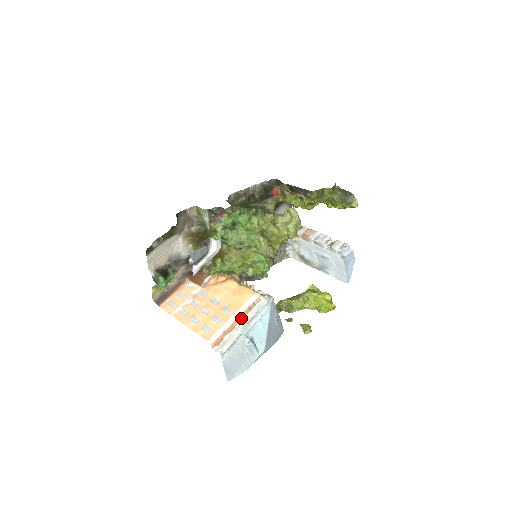
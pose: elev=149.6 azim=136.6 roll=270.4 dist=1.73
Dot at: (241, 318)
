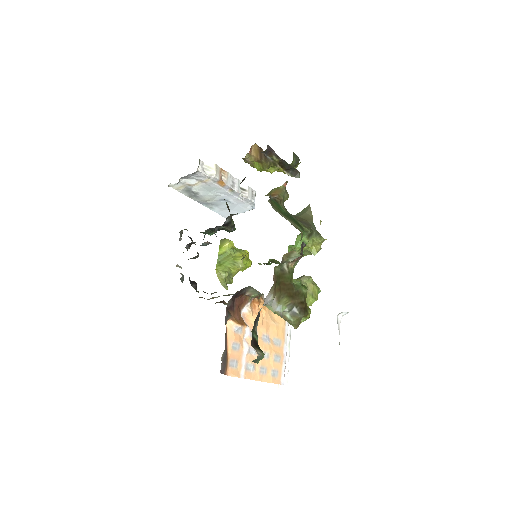
Dot at: occluded
